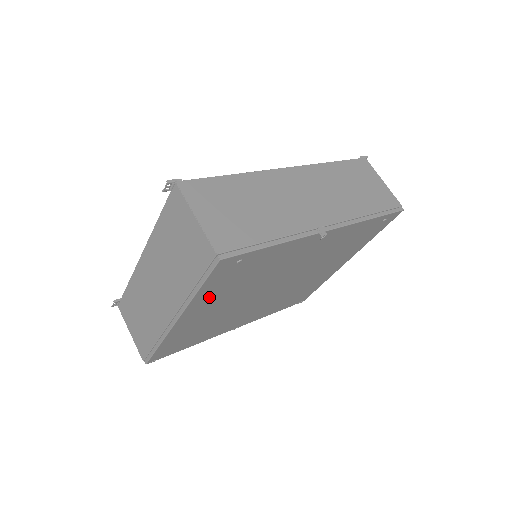
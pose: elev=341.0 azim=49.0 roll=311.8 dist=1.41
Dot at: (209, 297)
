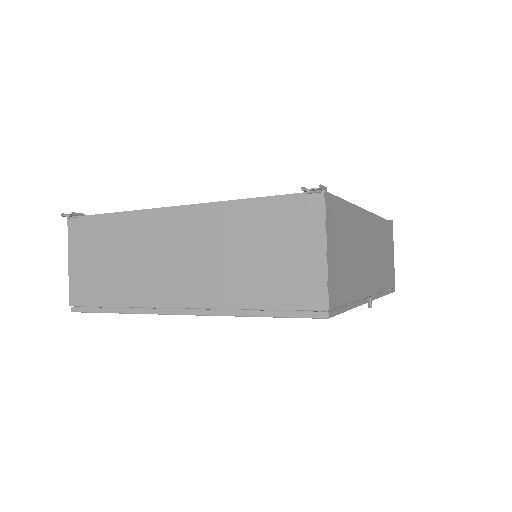
Dot at: occluded
